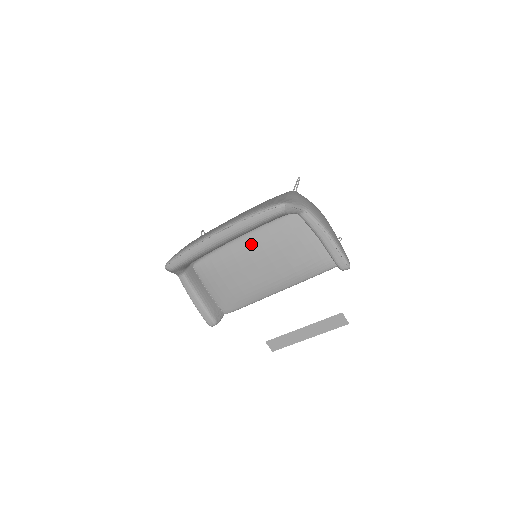
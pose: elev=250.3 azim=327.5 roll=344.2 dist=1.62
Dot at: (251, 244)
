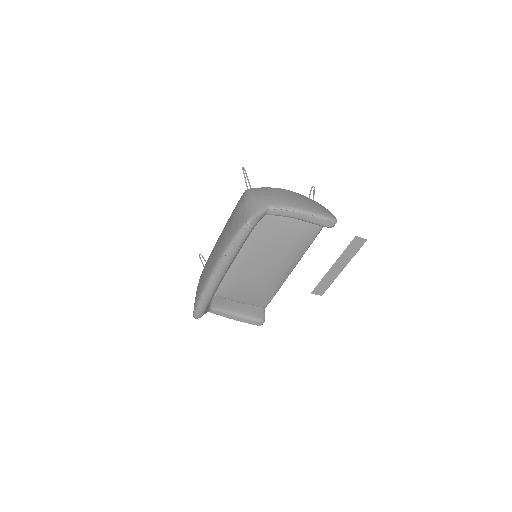
Dot at: (245, 254)
